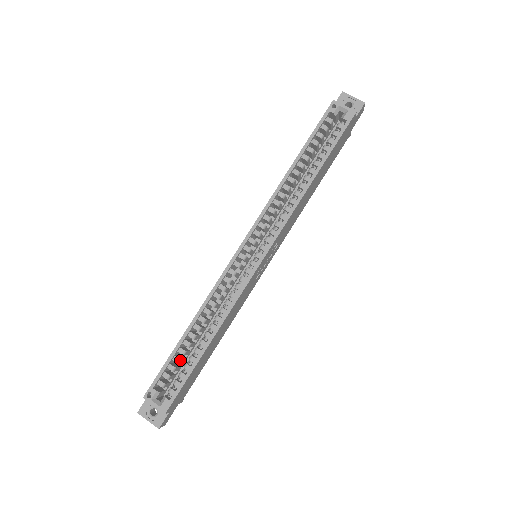
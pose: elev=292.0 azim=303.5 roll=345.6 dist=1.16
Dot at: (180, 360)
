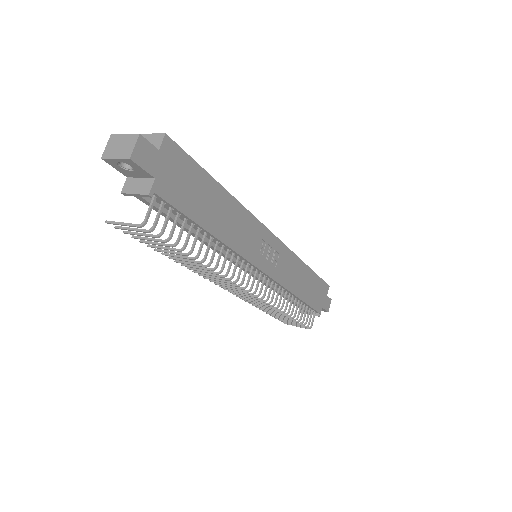
Dot at: occluded
